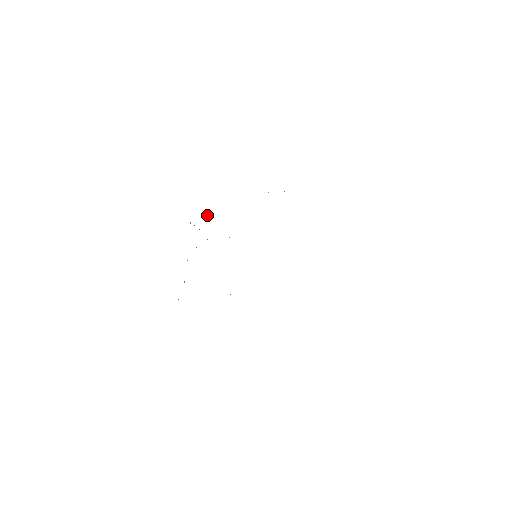
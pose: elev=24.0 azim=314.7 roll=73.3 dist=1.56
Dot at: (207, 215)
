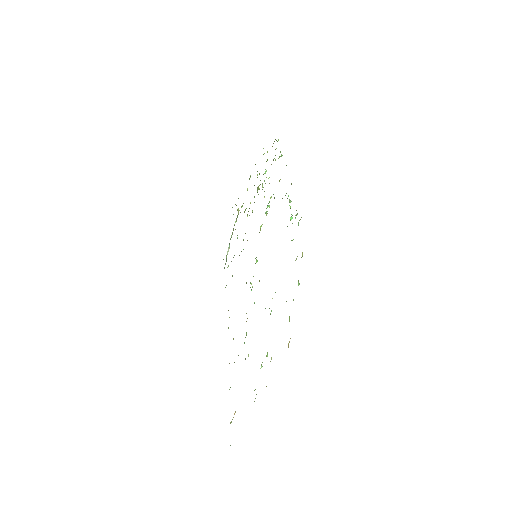
Dot at: (281, 155)
